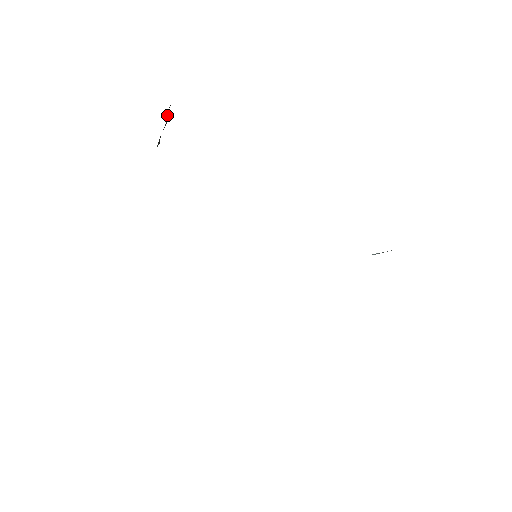
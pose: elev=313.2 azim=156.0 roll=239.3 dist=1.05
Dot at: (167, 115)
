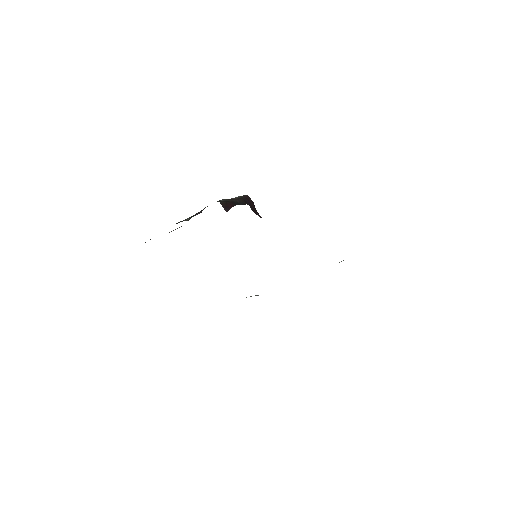
Dot at: (203, 209)
